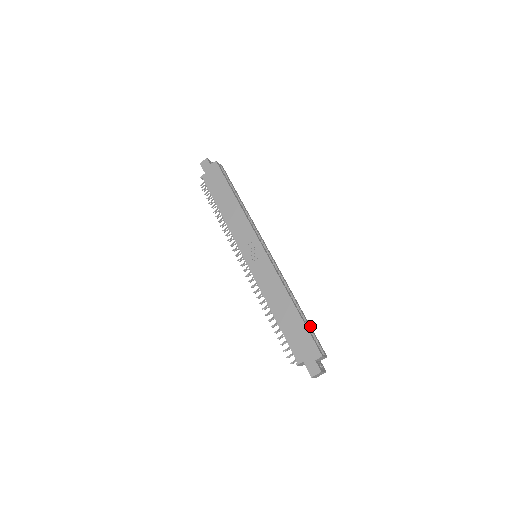
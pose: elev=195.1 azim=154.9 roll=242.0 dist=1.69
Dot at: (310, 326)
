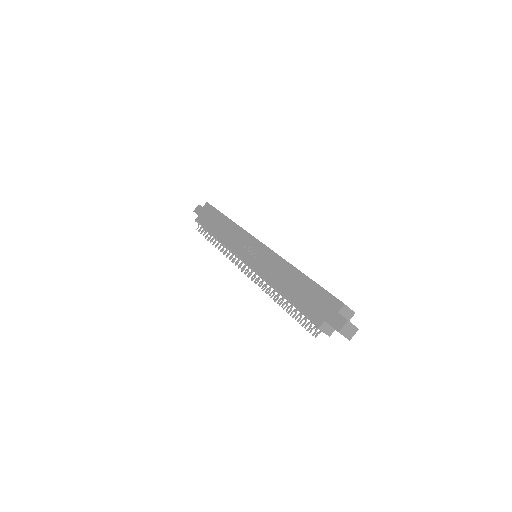
Dot at: occluded
